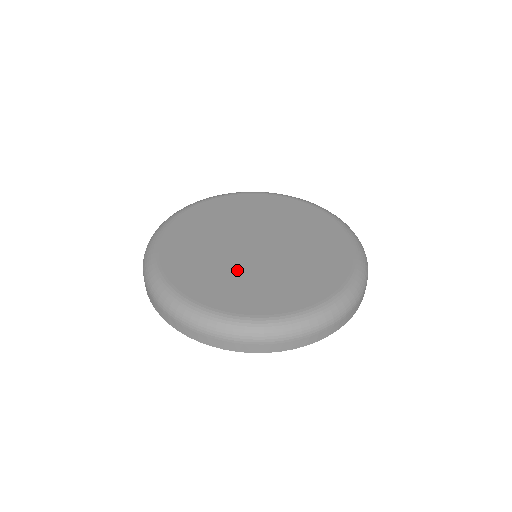
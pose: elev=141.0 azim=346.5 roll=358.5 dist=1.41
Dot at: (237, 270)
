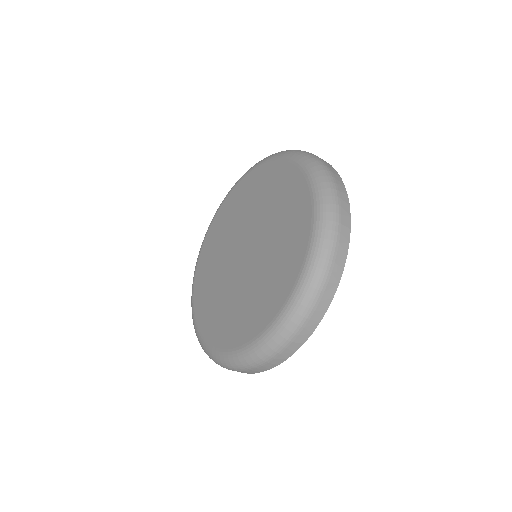
Dot at: (241, 292)
